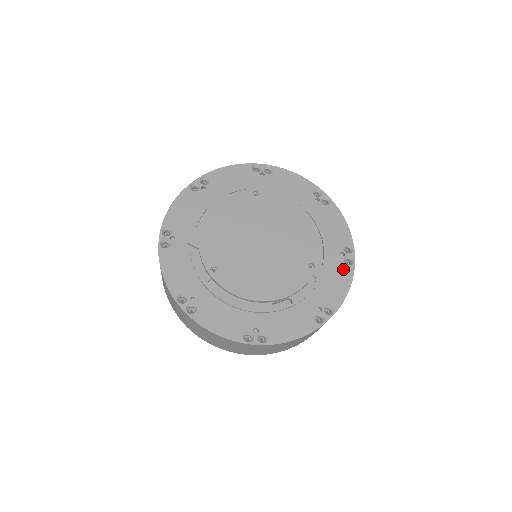
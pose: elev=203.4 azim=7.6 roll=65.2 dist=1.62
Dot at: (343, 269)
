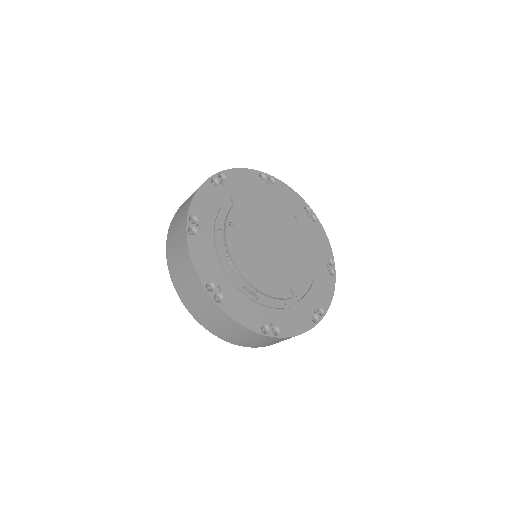
Dot at: (307, 319)
